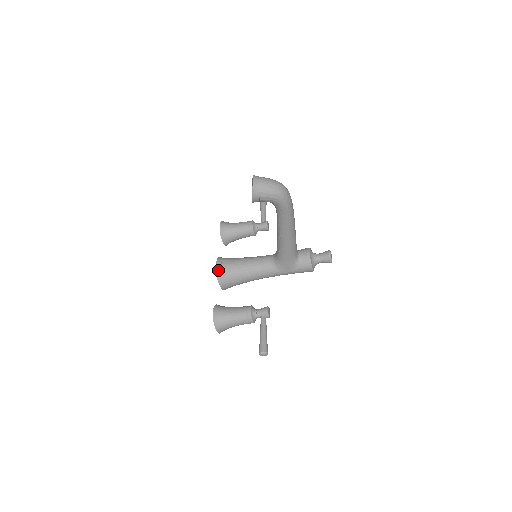
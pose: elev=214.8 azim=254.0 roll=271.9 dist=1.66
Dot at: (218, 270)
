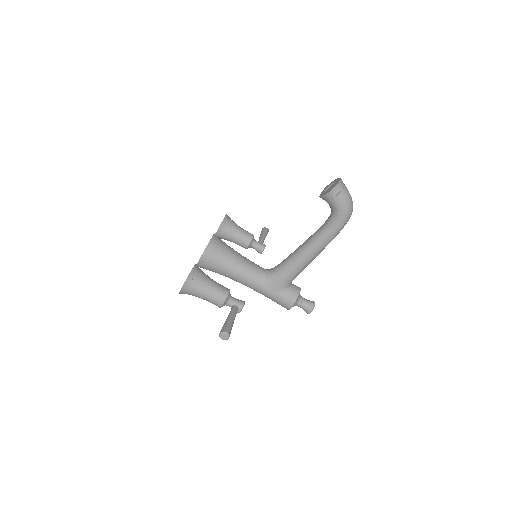
Dot at: (212, 241)
